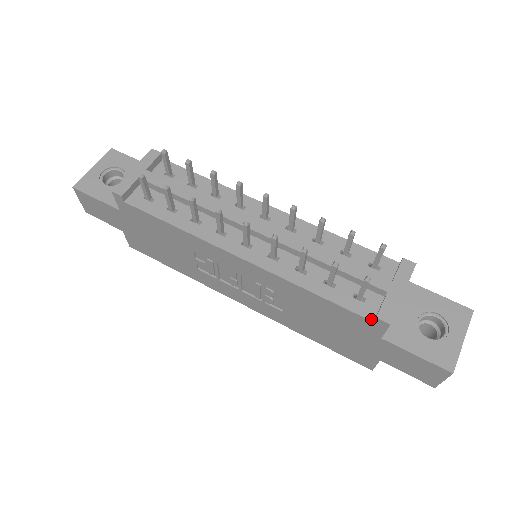
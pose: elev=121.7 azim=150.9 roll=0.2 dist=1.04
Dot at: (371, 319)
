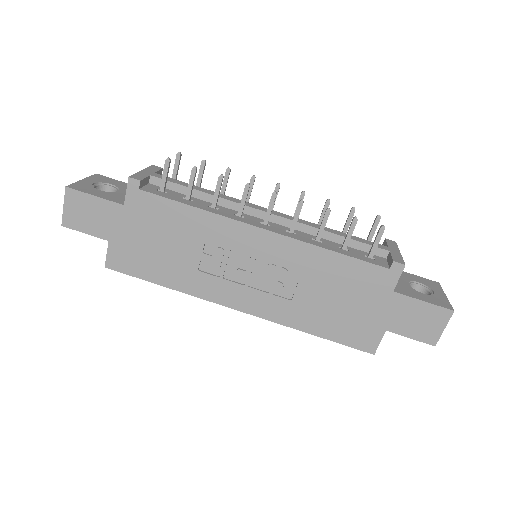
Dot at: (387, 267)
